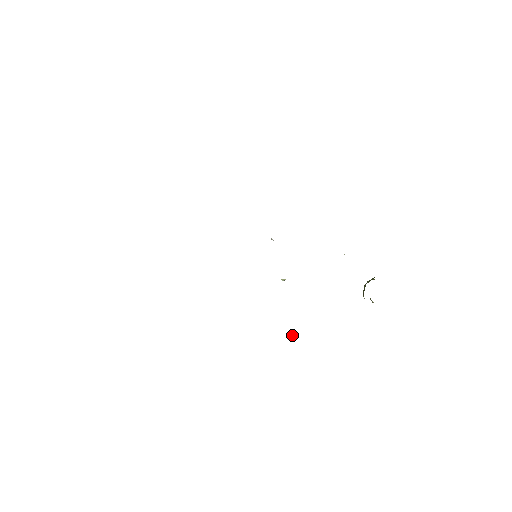
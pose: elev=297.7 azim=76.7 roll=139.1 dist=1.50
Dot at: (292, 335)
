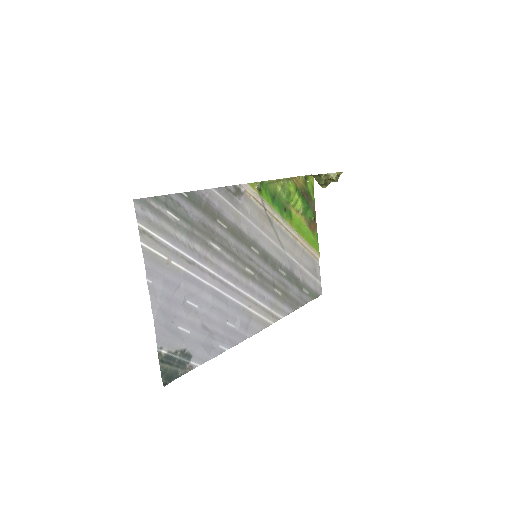
Dot at: occluded
